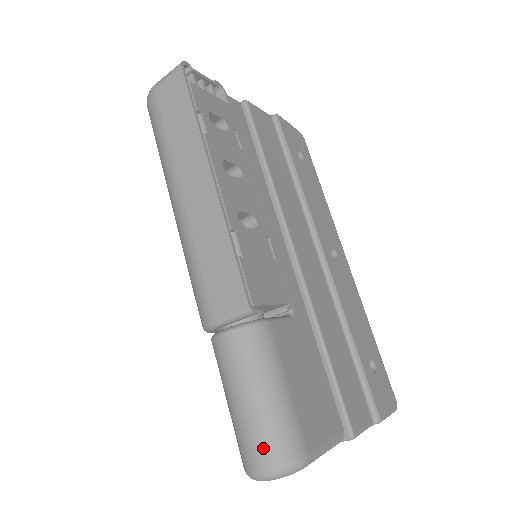
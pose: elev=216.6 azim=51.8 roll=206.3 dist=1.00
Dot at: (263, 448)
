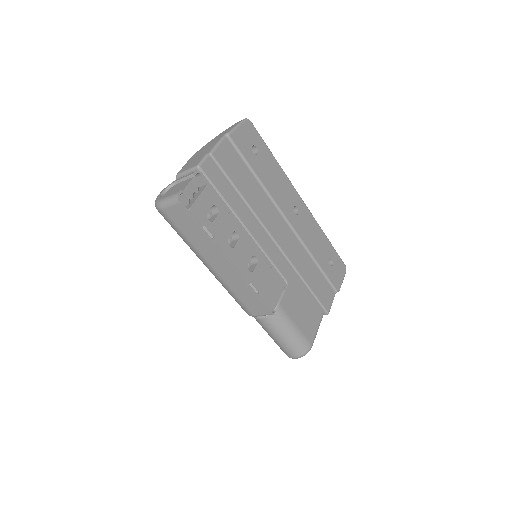
Dot at: (293, 352)
